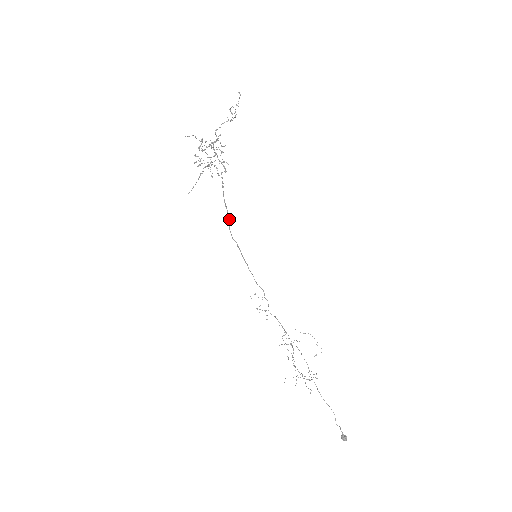
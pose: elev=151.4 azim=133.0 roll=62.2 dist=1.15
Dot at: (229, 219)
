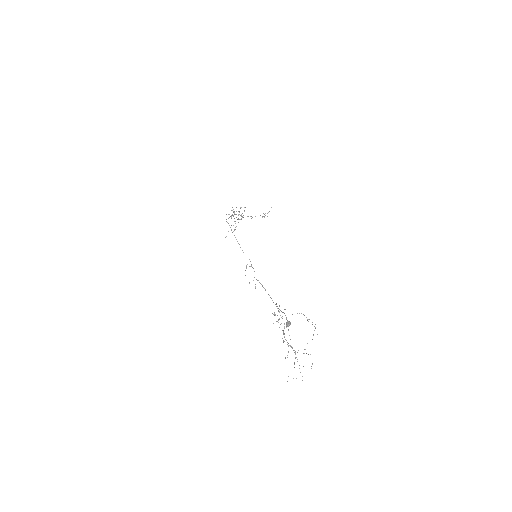
Dot at: occluded
